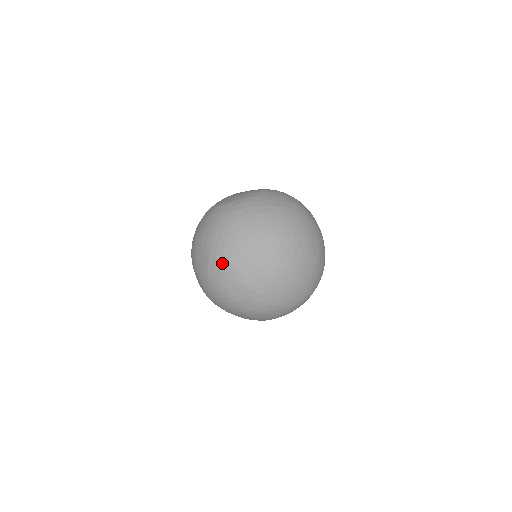
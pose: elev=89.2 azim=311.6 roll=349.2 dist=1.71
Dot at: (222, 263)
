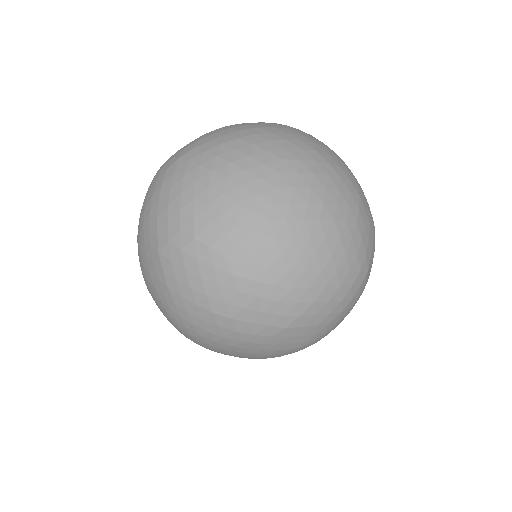
Dot at: (181, 247)
